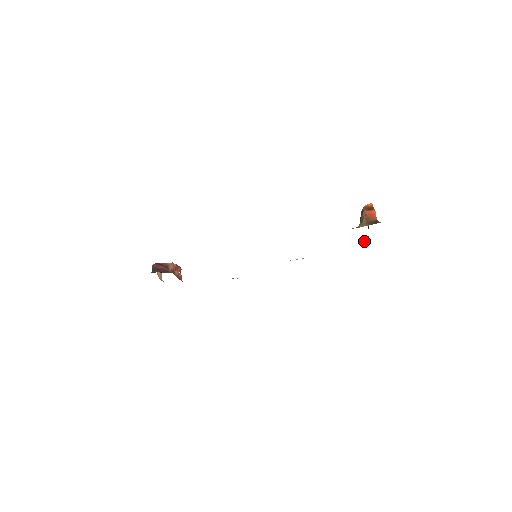
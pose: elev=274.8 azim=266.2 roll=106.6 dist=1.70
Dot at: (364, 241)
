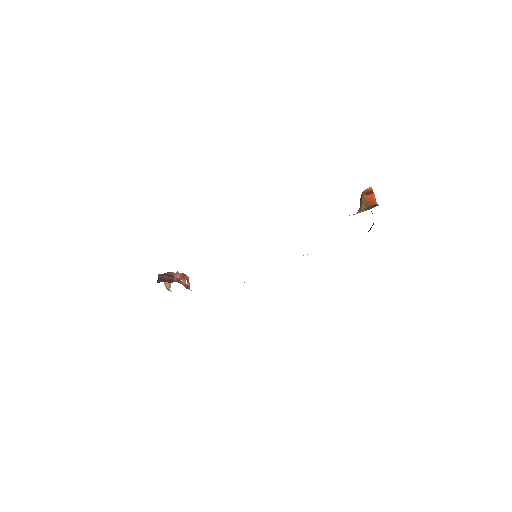
Dot at: occluded
